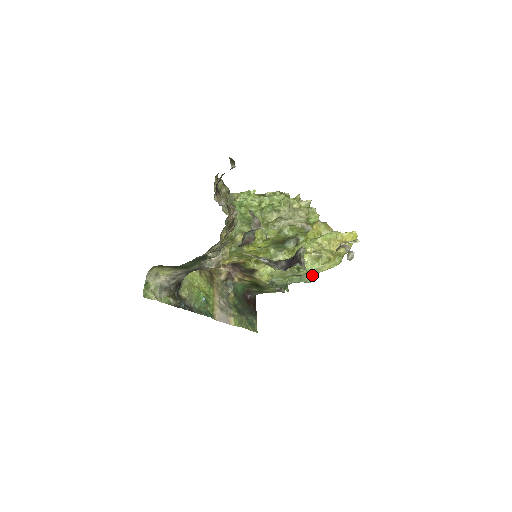
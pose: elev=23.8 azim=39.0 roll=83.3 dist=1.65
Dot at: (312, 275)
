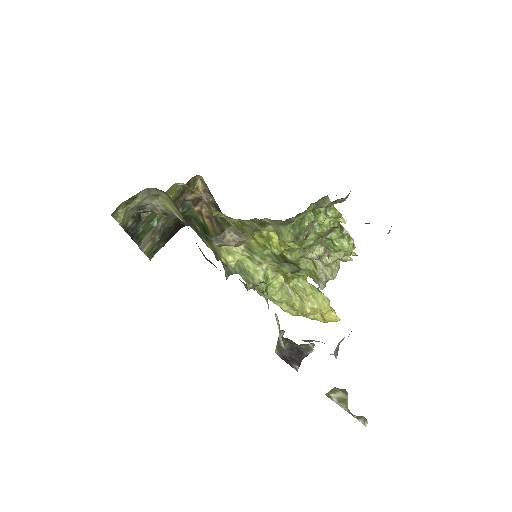
Dot at: occluded
